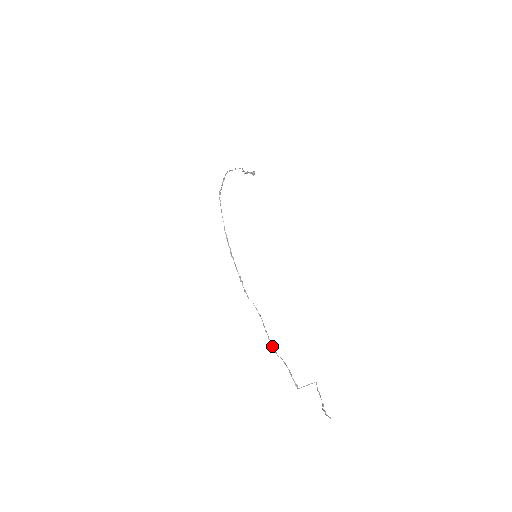
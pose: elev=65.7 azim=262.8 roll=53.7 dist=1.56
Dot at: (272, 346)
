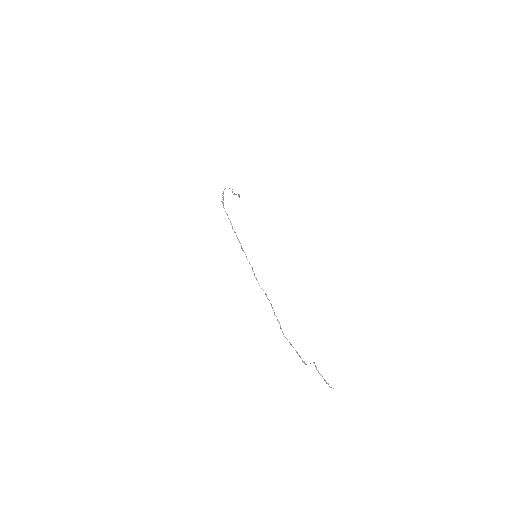
Dot at: (280, 328)
